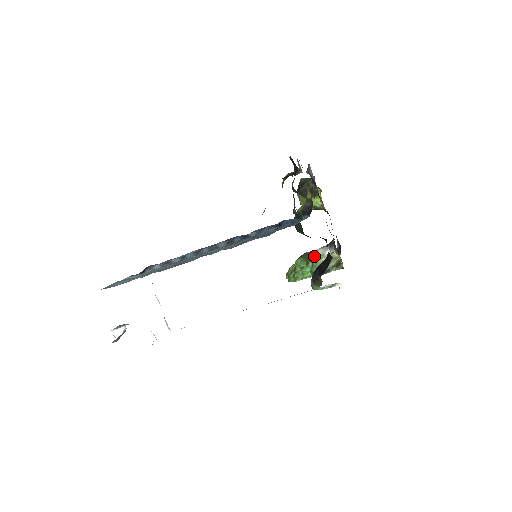
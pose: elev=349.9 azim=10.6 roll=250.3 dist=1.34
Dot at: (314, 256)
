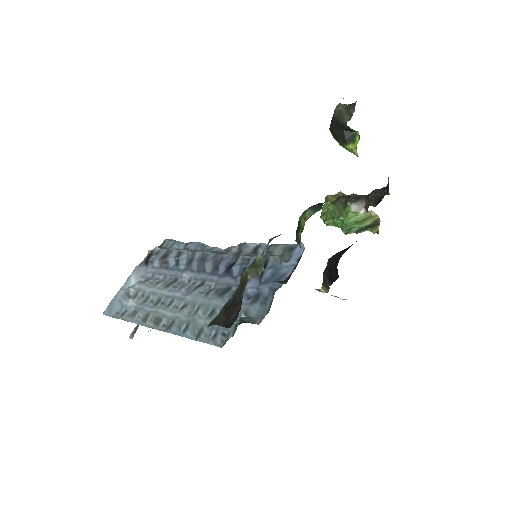
Dot at: (346, 211)
